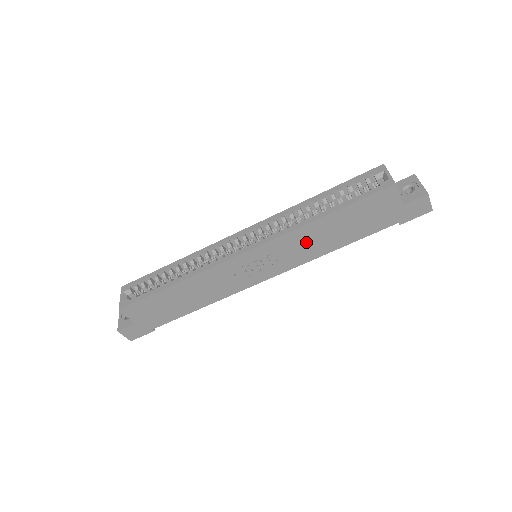
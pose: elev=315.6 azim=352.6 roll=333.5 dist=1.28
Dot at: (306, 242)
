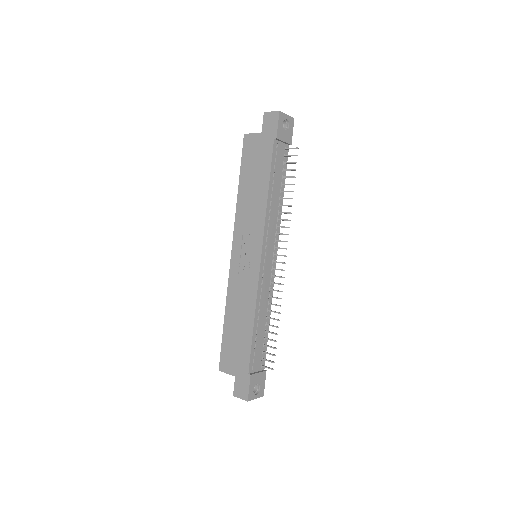
Dot at: (249, 211)
